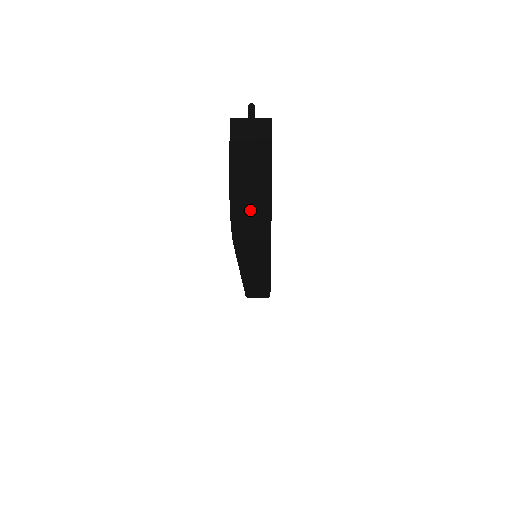
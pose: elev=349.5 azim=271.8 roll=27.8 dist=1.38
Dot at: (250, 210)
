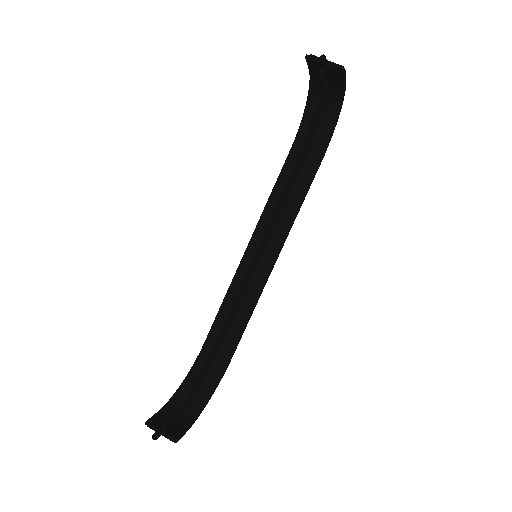
Dot at: (198, 388)
